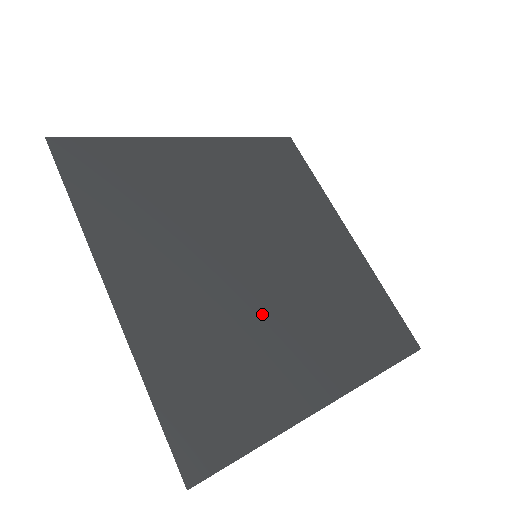
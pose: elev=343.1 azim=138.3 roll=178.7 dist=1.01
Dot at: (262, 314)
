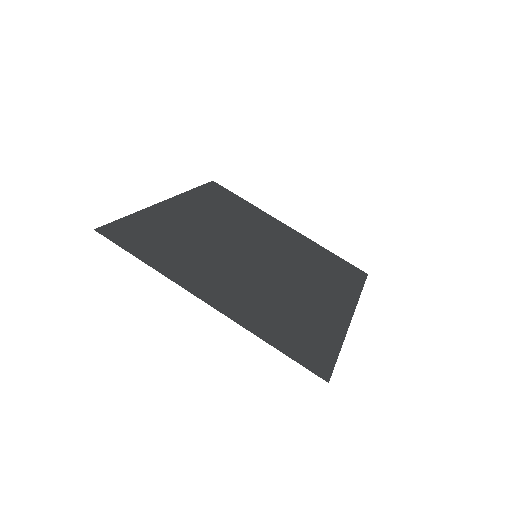
Dot at: (222, 260)
